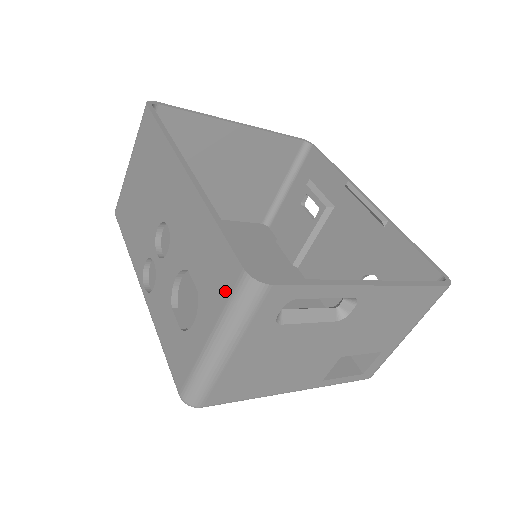
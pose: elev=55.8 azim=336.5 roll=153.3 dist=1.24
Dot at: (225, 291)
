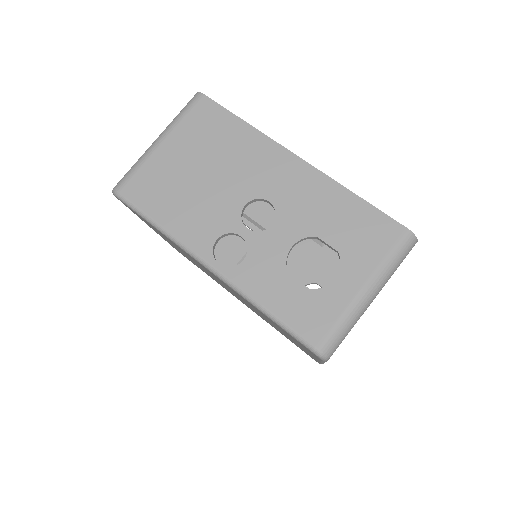
Dot at: (384, 246)
